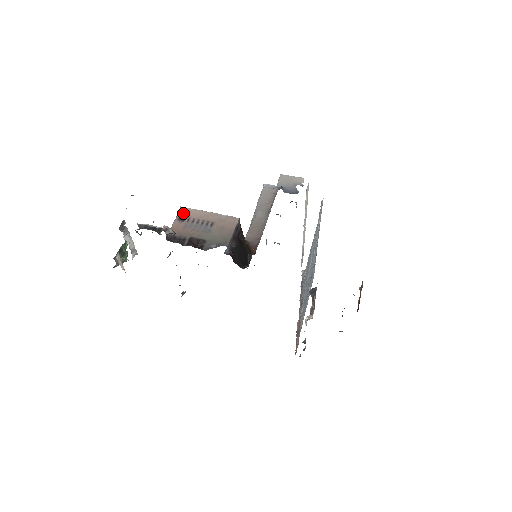
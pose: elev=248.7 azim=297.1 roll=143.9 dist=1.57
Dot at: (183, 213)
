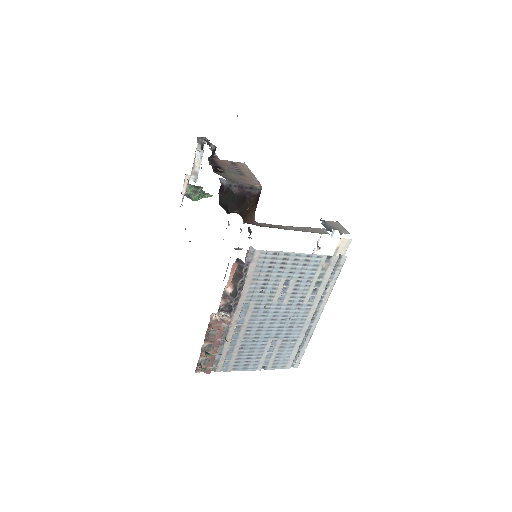
Dot at: (240, 163)
